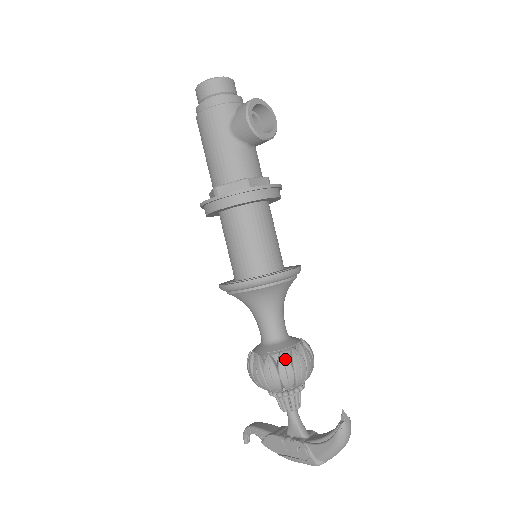
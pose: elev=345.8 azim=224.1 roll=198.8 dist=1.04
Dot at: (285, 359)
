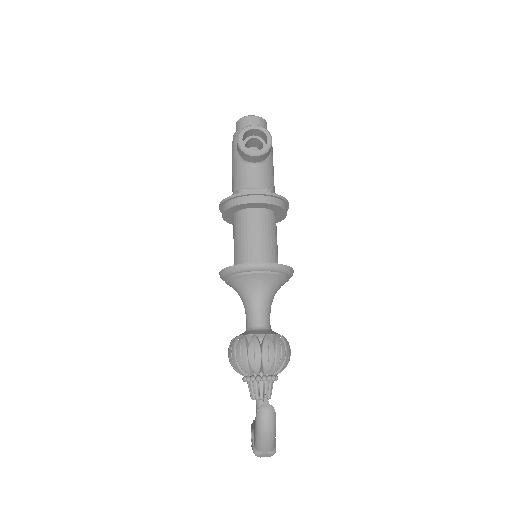
Dot at: (243, 341)
